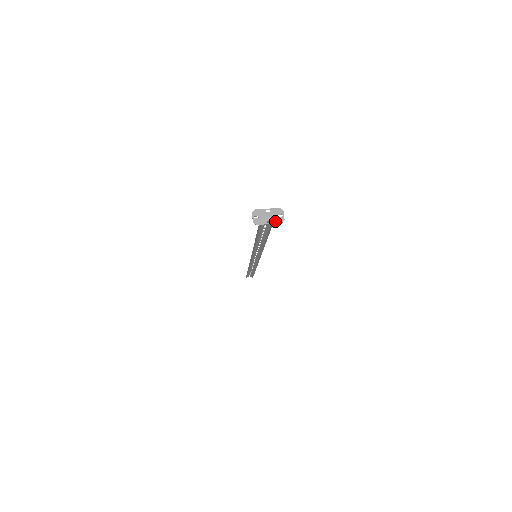
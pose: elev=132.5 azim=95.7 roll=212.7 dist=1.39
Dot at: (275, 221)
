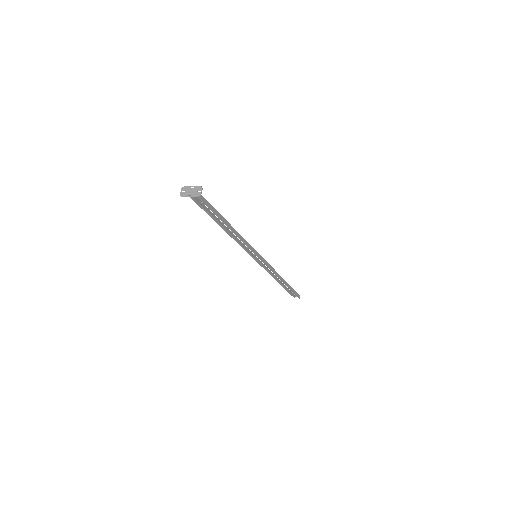
Dot at: (194, 195)
